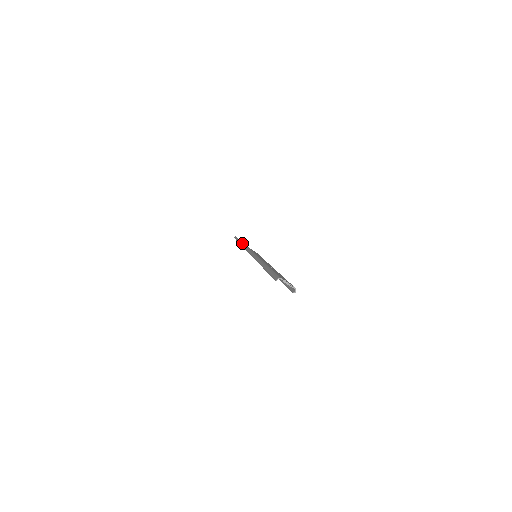
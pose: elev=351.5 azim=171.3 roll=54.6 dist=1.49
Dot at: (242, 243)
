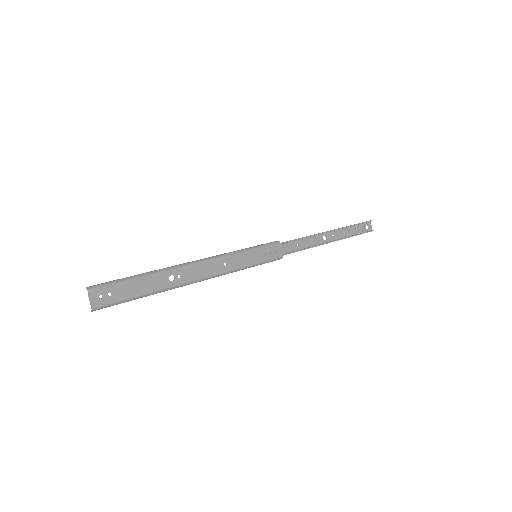
Dot at: (318, 233)
